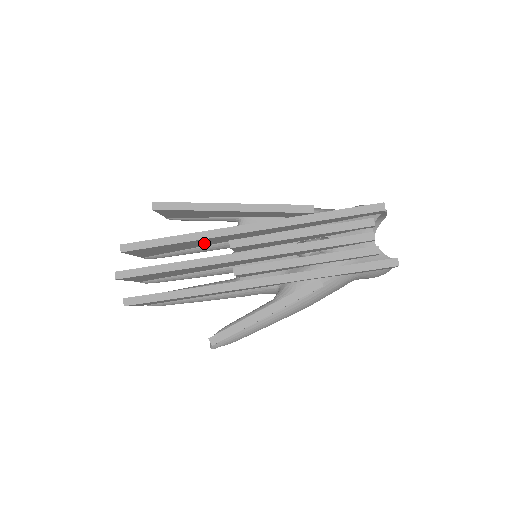
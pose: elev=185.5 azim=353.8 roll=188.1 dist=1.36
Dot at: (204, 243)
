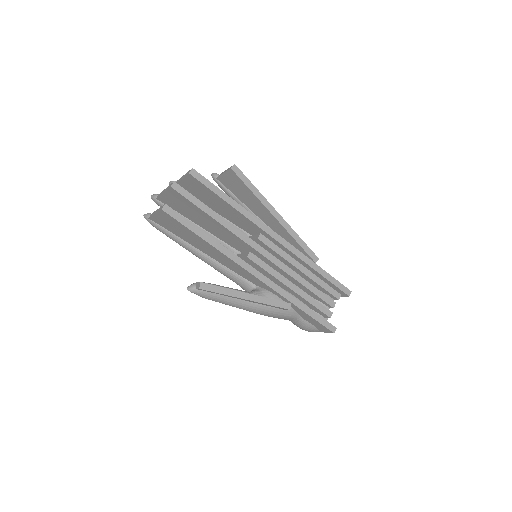
Dot at: (234, 218)
